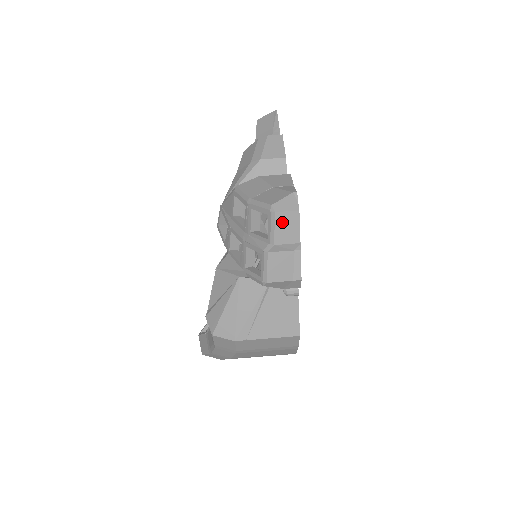
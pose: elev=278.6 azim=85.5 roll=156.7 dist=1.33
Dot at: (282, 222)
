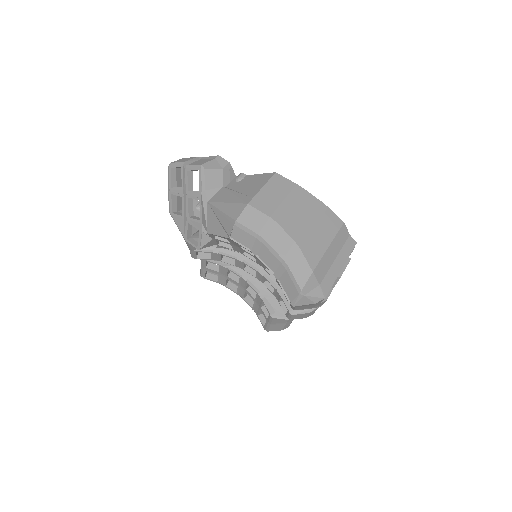
Dot at: (178, 161)
